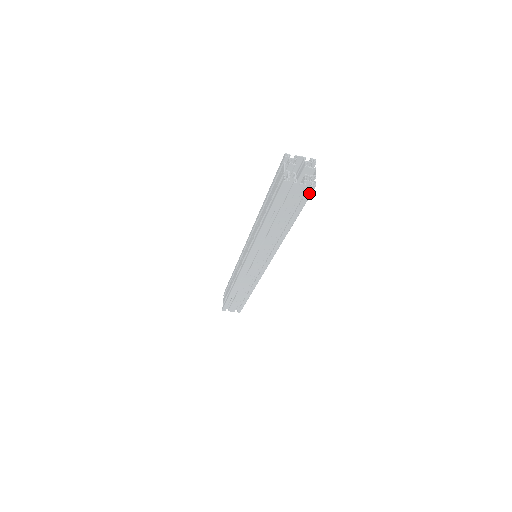
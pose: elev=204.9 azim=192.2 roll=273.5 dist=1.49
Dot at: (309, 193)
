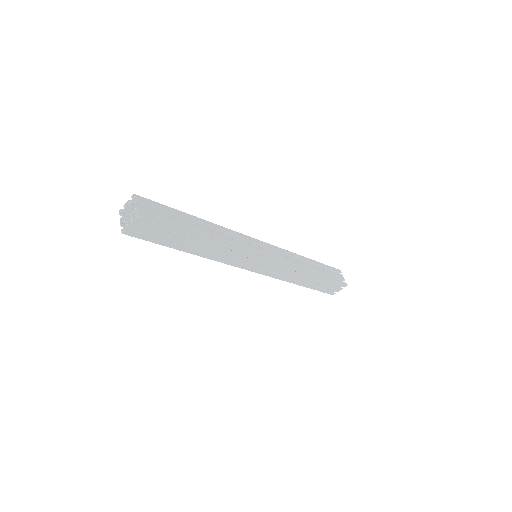
Dot at: (147, 221)
